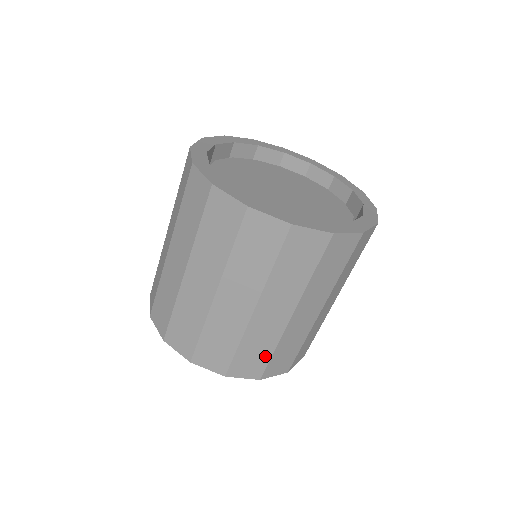
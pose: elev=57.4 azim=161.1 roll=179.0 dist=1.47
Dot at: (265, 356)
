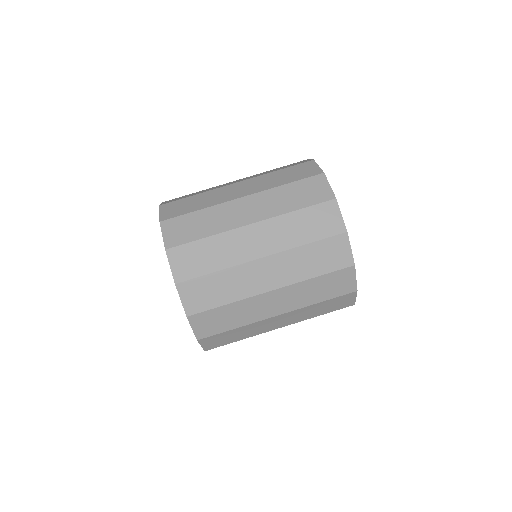
Dot at: (232, 340)
